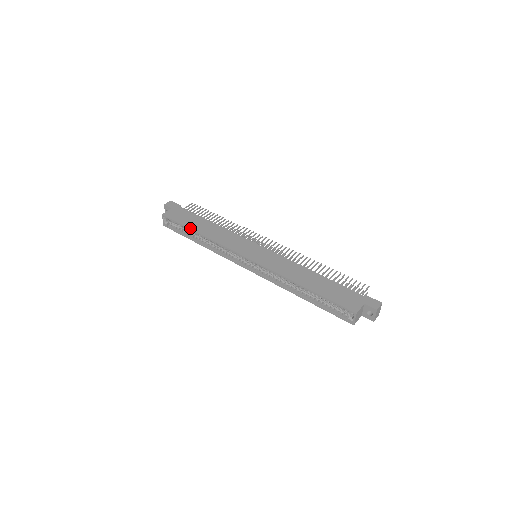
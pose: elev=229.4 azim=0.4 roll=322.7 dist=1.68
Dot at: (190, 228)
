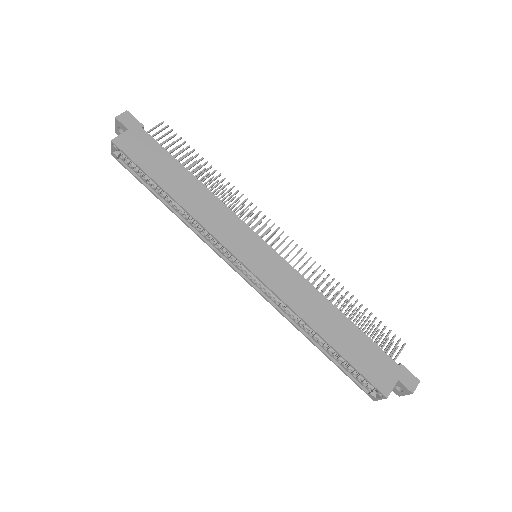
Dot at: (158, 183)
